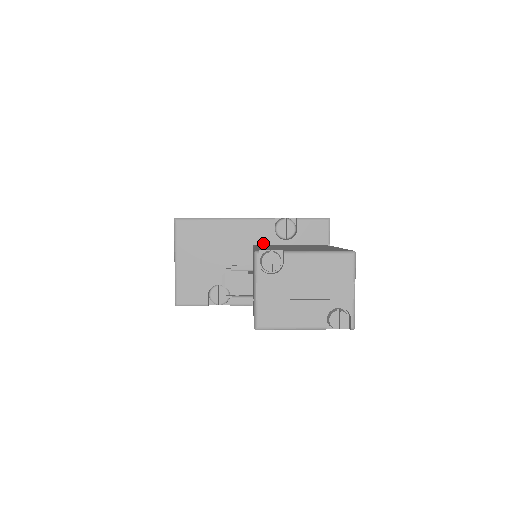
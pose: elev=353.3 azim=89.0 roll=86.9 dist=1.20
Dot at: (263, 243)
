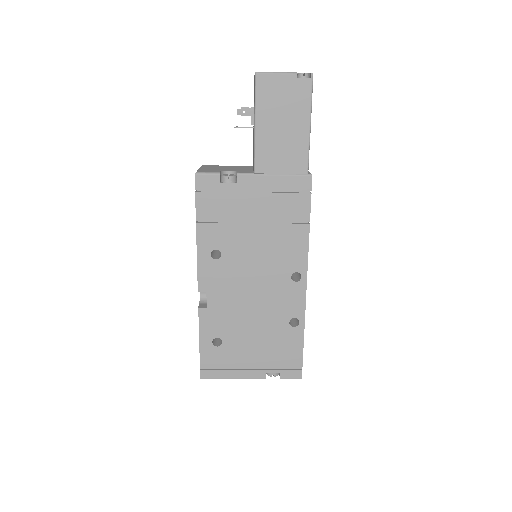
Dot at: occluded
